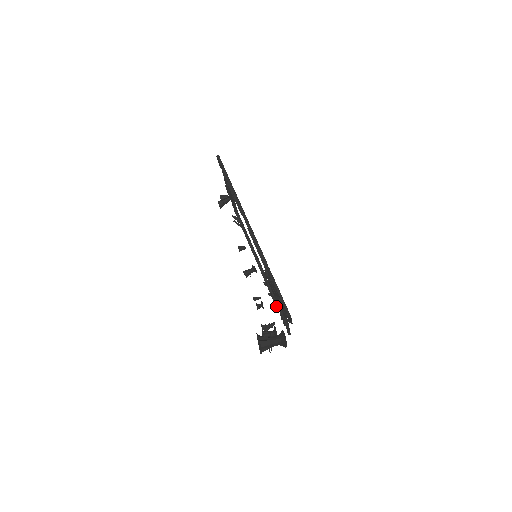
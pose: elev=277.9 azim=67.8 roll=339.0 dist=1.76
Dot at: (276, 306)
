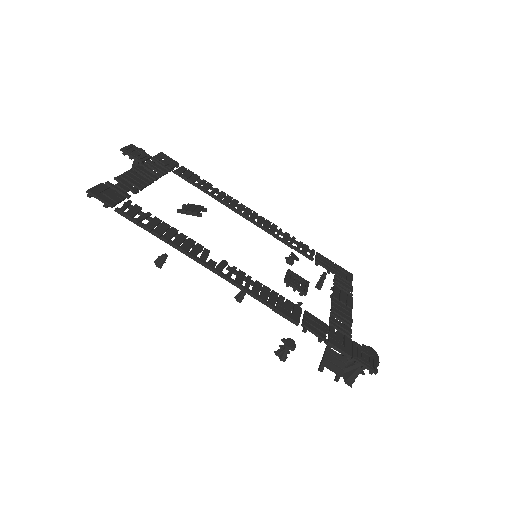
Dot at: occluded
